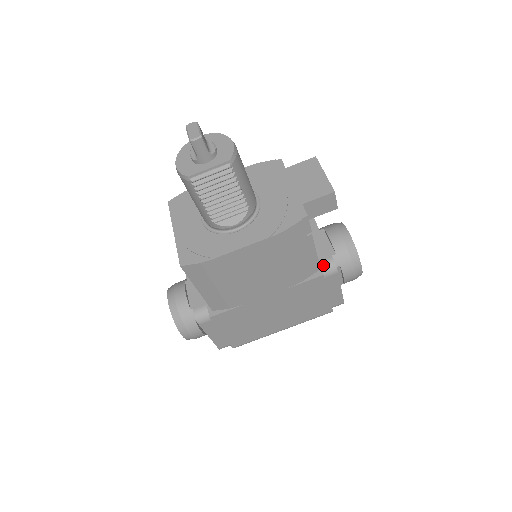
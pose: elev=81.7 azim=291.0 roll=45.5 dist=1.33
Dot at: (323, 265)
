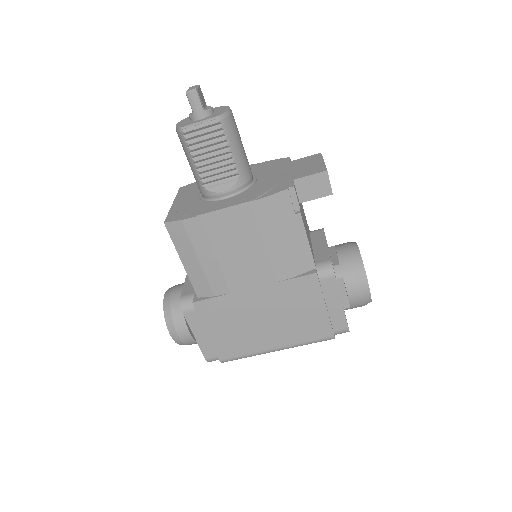
Dot at: (320, 266)
